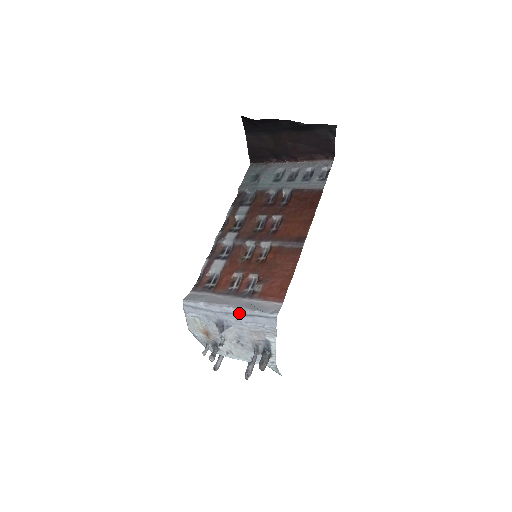
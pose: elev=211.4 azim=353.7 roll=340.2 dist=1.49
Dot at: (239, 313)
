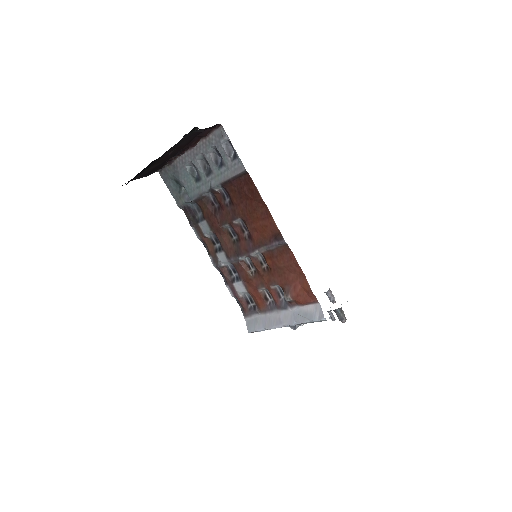
Dot at: occluded
